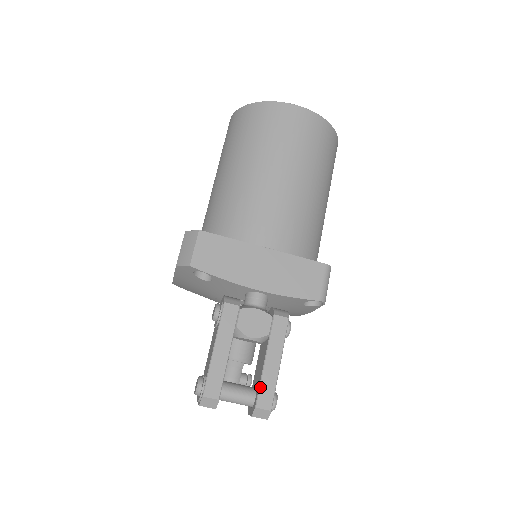
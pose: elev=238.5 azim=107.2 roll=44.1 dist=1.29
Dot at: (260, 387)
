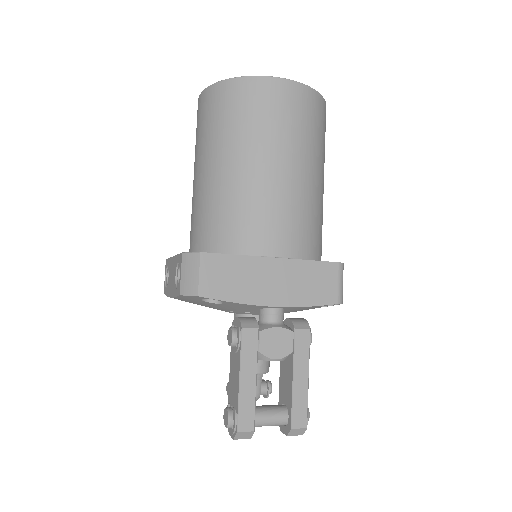
Dot at: (293, 407)
